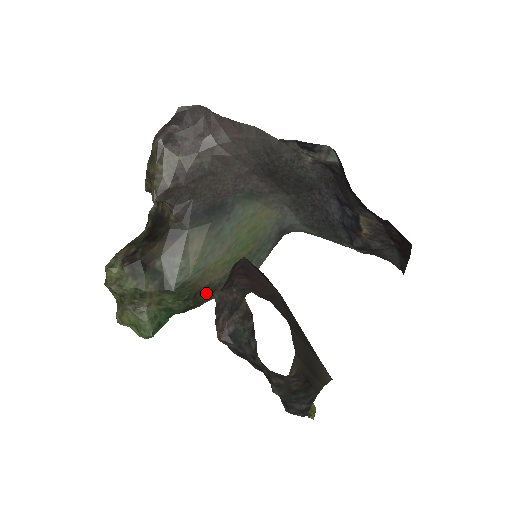
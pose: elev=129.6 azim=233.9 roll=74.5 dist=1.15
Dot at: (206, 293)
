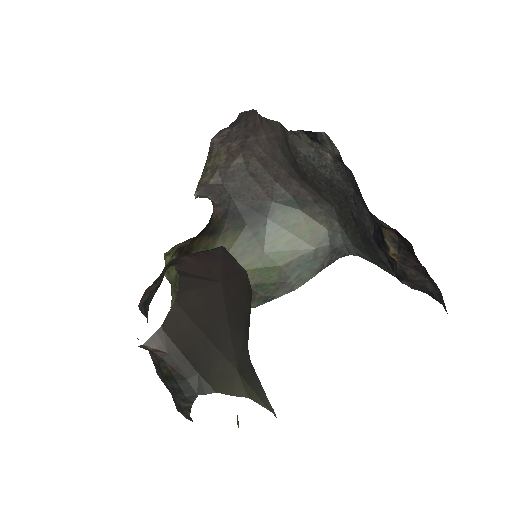
Dot at: occluded
